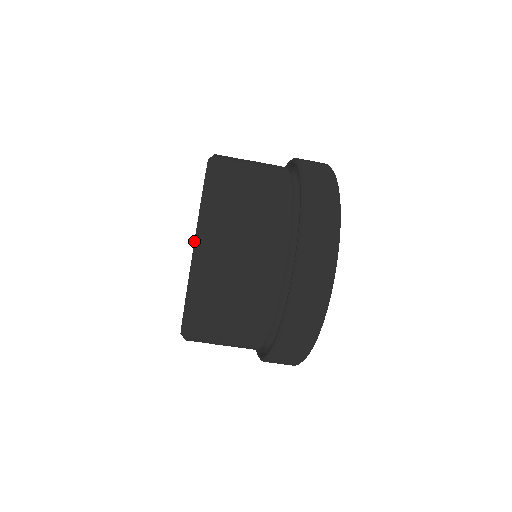
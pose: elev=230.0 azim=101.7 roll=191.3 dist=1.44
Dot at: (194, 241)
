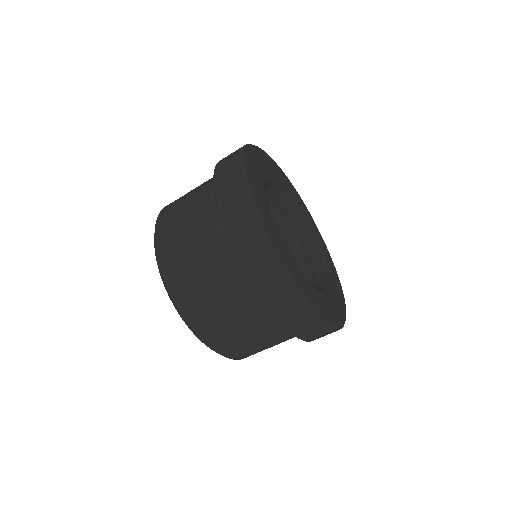
Dot at: occluded
